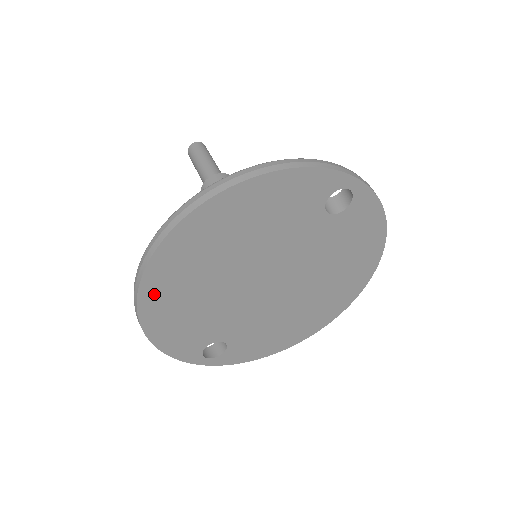
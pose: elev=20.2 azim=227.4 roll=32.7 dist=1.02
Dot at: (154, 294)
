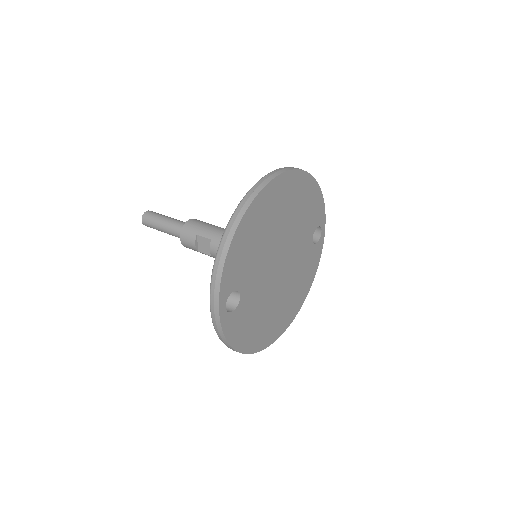
Dot at: (260, 203)
